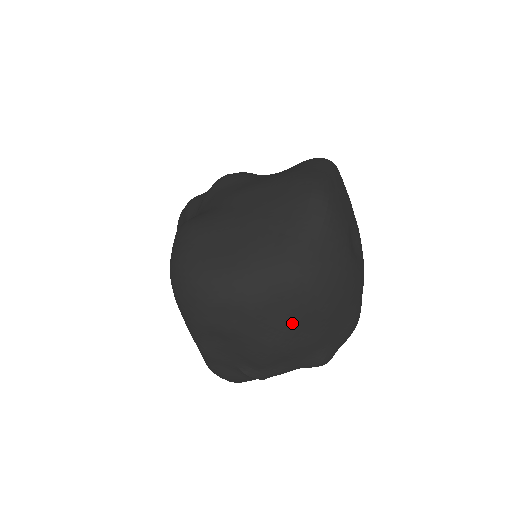
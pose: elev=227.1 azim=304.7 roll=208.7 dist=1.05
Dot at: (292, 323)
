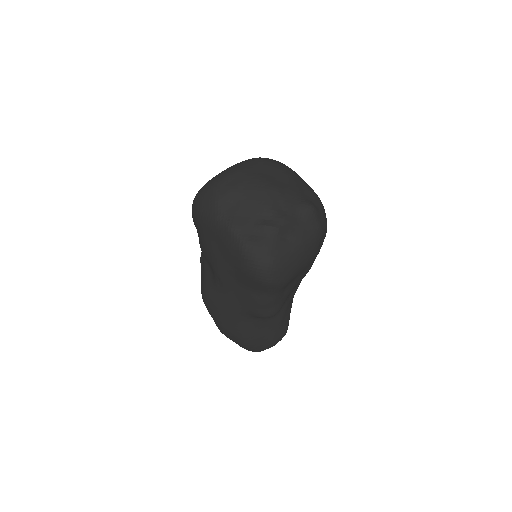
Dot at: (267, 175)
